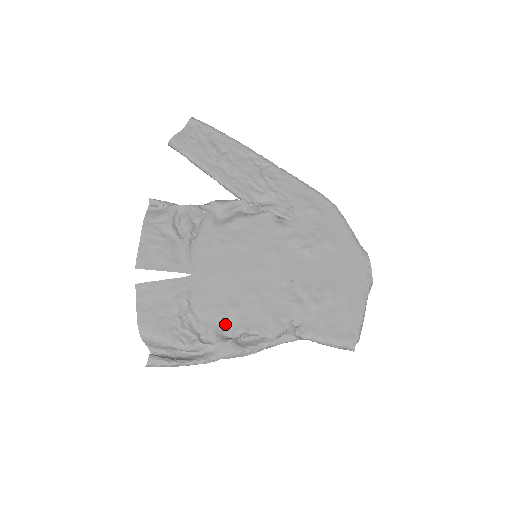
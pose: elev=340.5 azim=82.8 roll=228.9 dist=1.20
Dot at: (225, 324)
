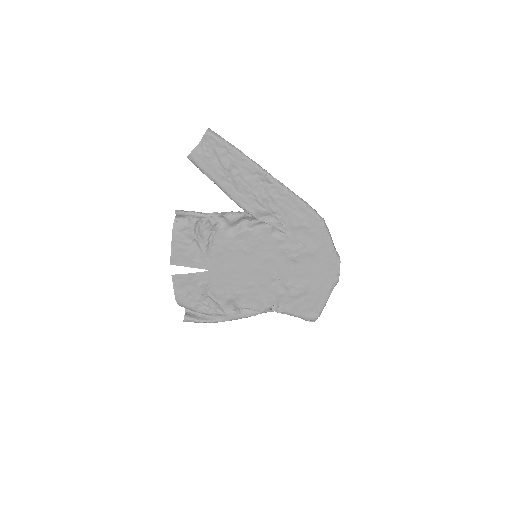
Dot at: (231, 302)
